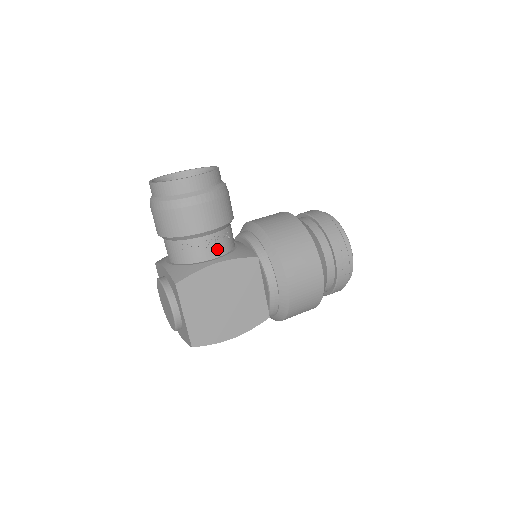
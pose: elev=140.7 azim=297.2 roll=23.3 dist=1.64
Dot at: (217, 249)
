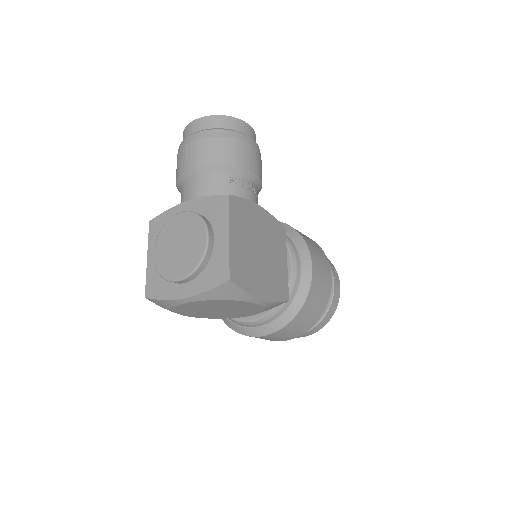
Dot at: (254, 200)
